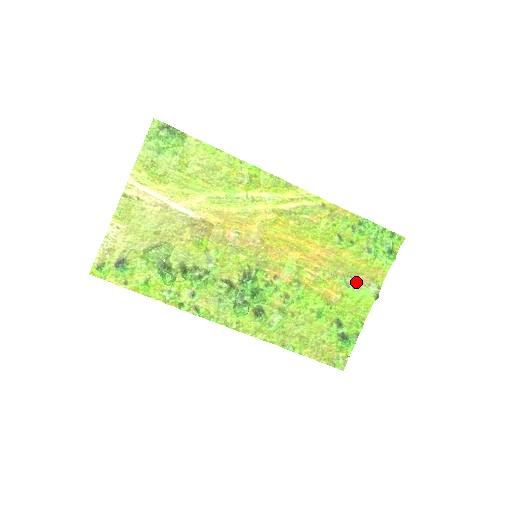
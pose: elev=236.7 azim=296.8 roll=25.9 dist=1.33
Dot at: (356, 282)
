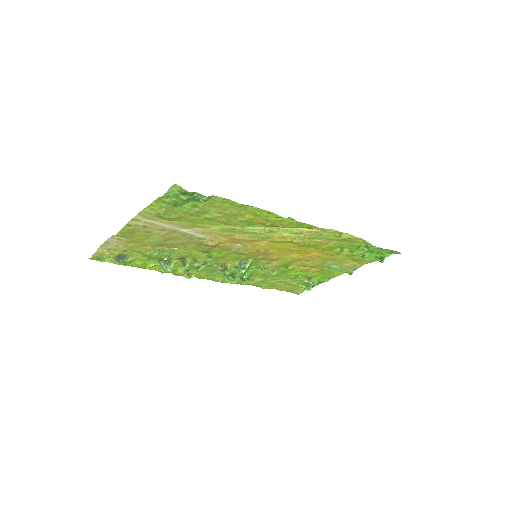
Dot at: (339, 267)
